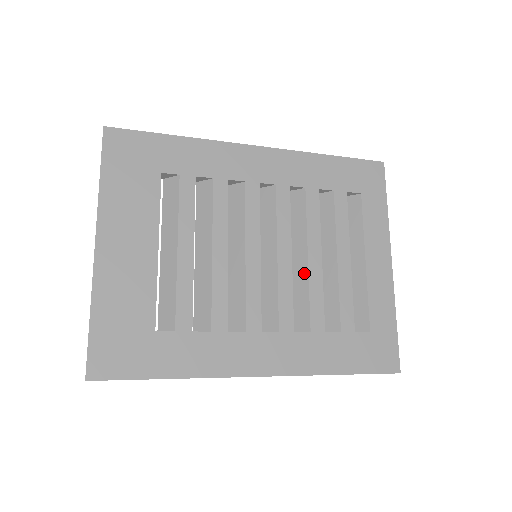
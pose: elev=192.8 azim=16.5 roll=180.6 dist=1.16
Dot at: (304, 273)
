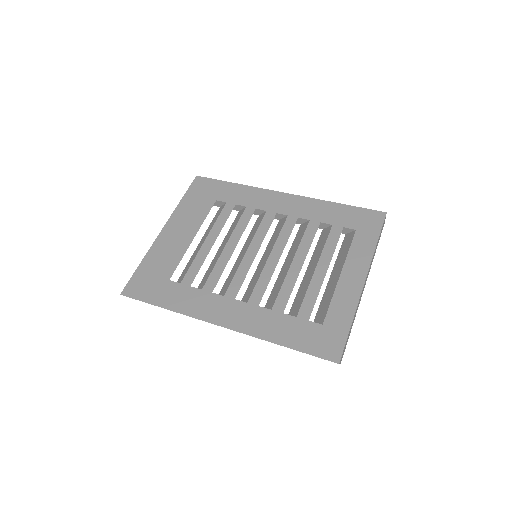
Dot at: (285, 272)
